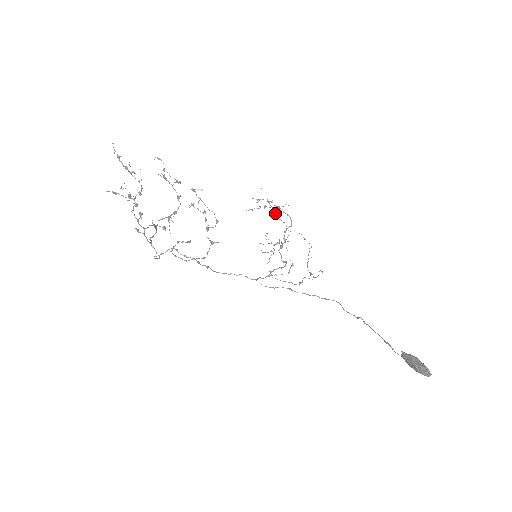
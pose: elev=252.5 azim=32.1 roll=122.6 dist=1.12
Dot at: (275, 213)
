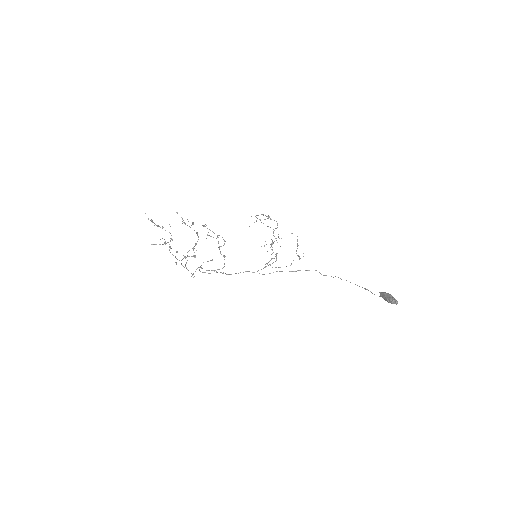
Dot at: occluded
